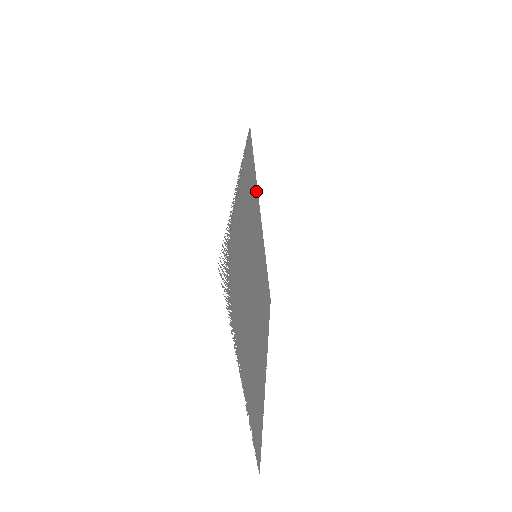
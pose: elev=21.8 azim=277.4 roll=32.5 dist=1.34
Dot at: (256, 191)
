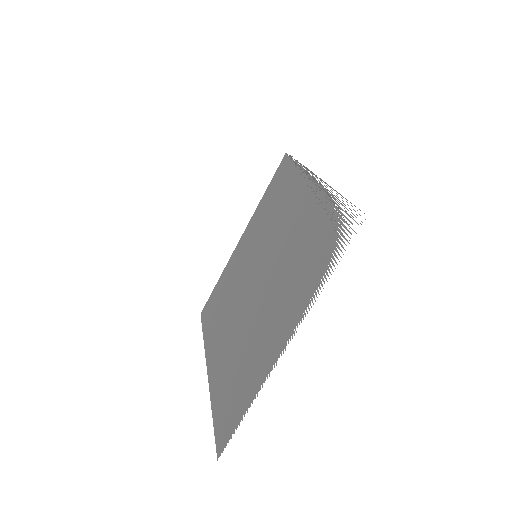
Dot at: (261, 206)
